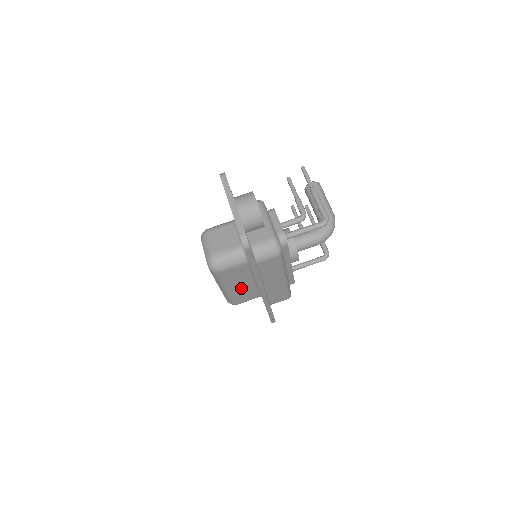
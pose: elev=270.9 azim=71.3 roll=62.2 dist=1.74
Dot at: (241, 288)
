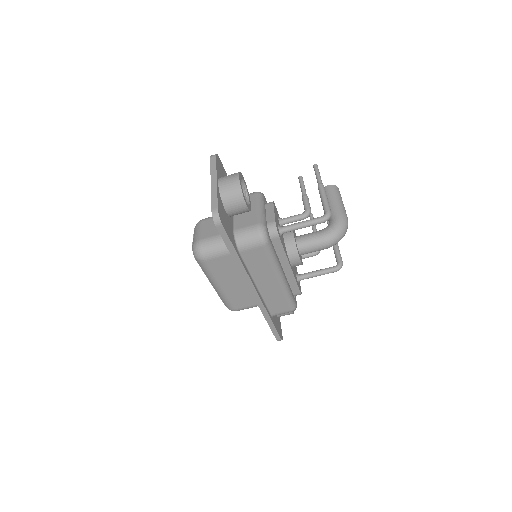
Dot at: (235, 288)
